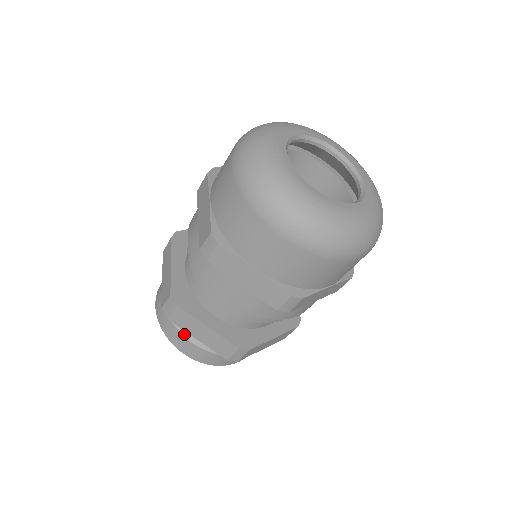
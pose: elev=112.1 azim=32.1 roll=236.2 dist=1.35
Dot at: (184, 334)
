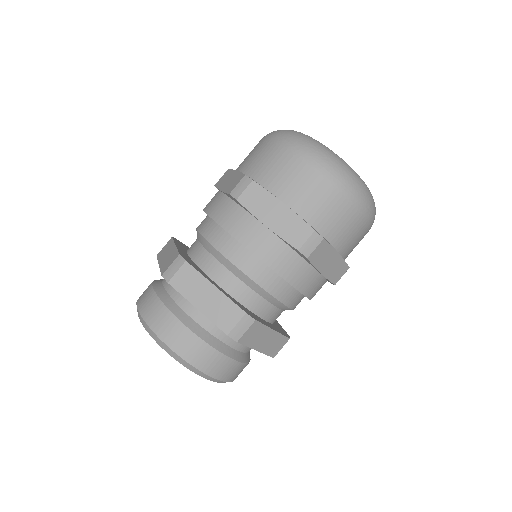
Dot at: (176, 315)
